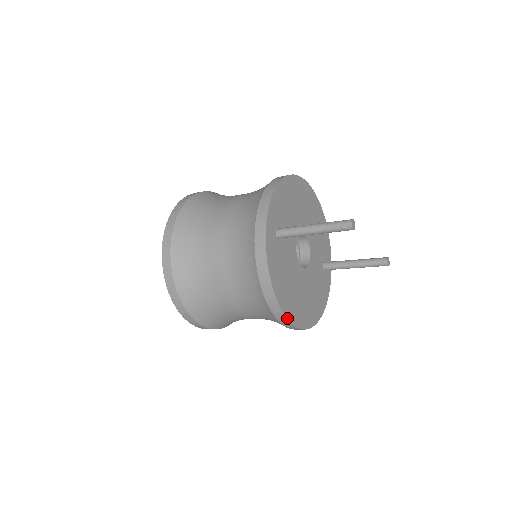
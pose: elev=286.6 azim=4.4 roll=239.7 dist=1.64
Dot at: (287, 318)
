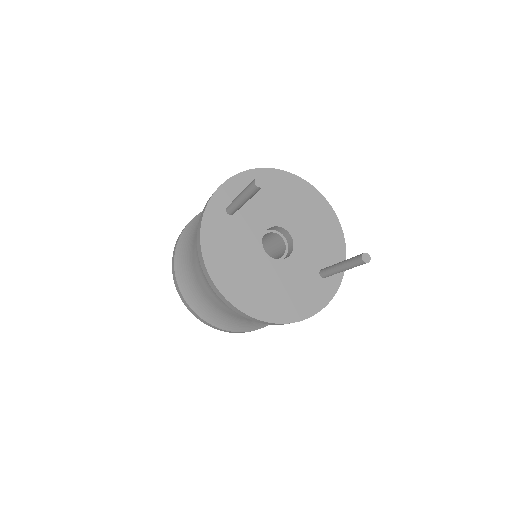
Dot at: (220, 291)
